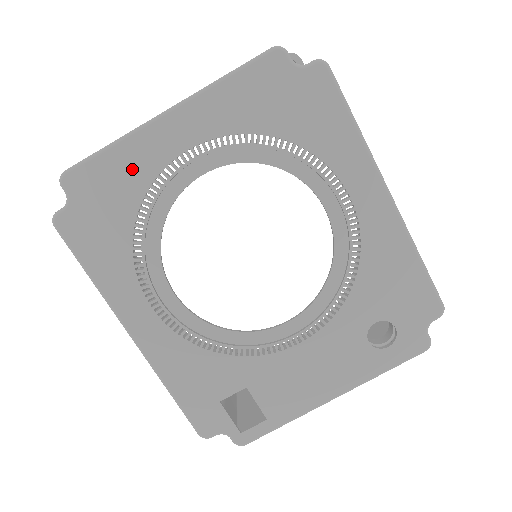
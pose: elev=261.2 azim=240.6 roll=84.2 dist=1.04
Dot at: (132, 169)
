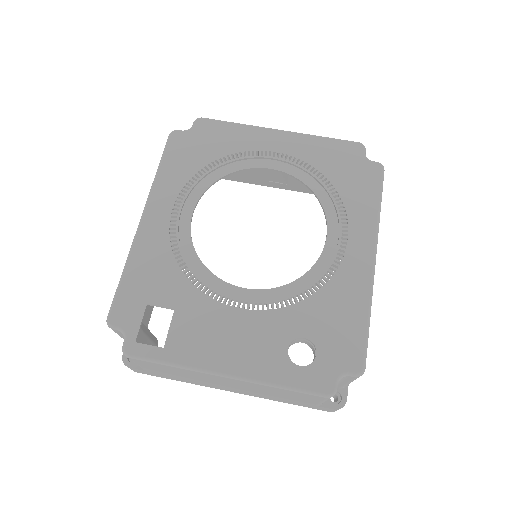
Dot at: (237, 139)
